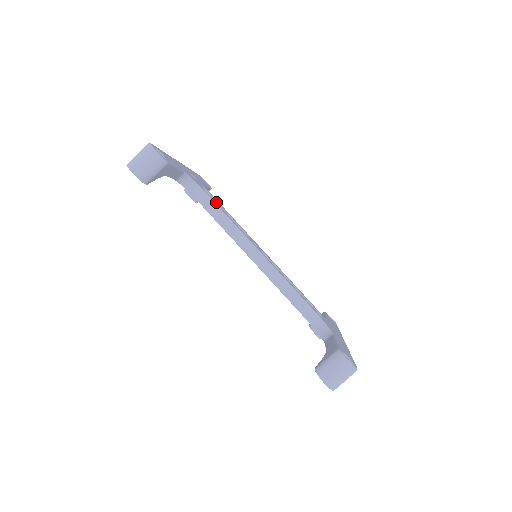
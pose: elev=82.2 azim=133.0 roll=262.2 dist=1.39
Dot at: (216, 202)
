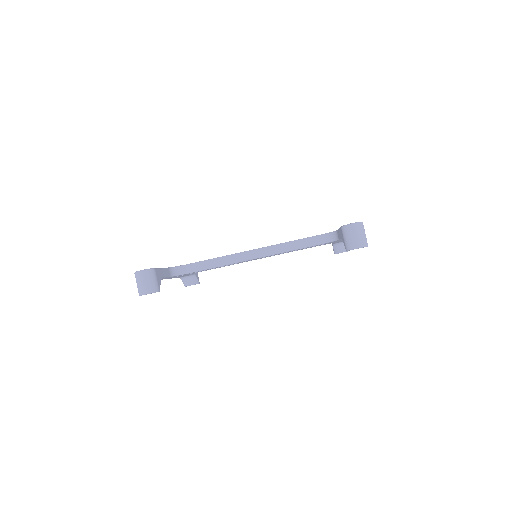
Dot at: occluded
